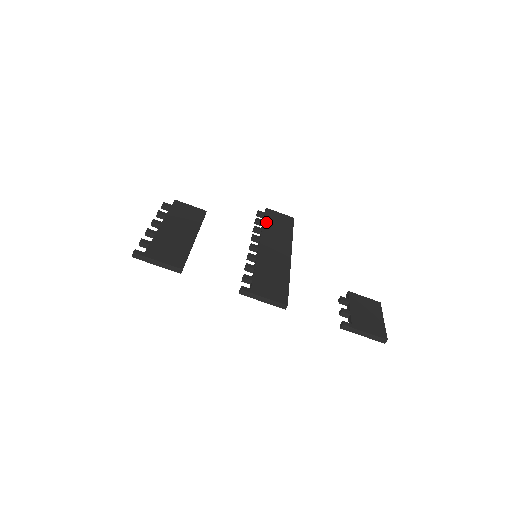
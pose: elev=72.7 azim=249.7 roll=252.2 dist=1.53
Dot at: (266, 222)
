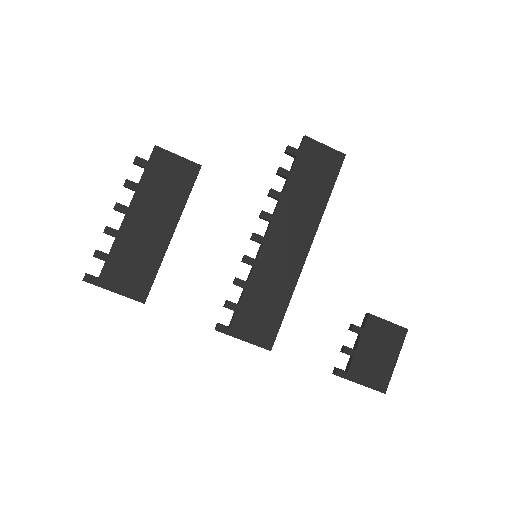
Dot at: (293, 176)
